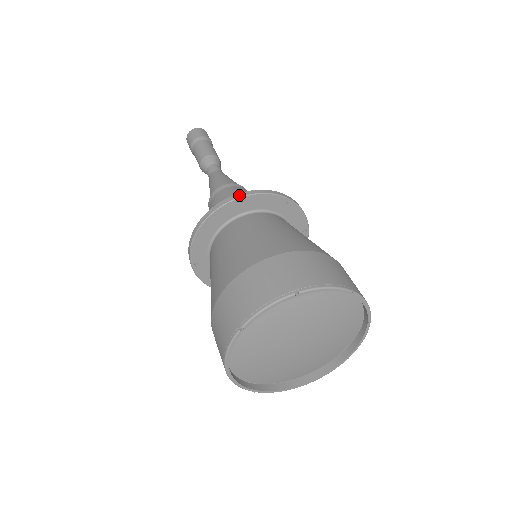
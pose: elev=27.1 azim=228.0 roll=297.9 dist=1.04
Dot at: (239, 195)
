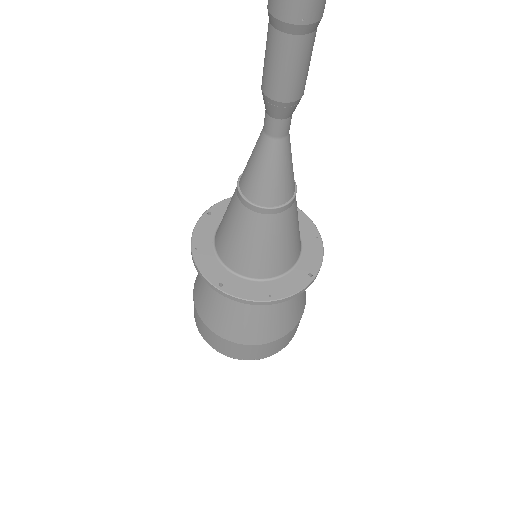
Dot at: (214, 289)
